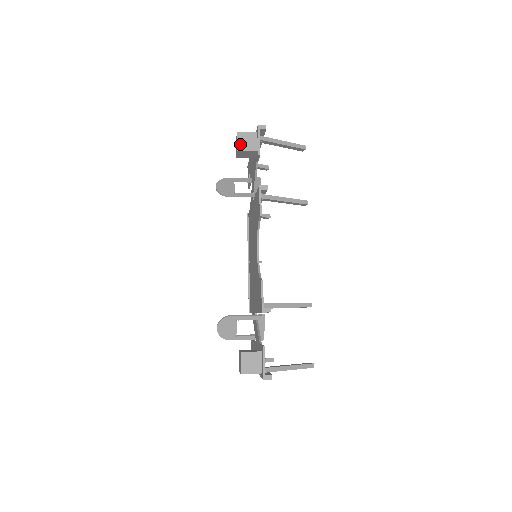
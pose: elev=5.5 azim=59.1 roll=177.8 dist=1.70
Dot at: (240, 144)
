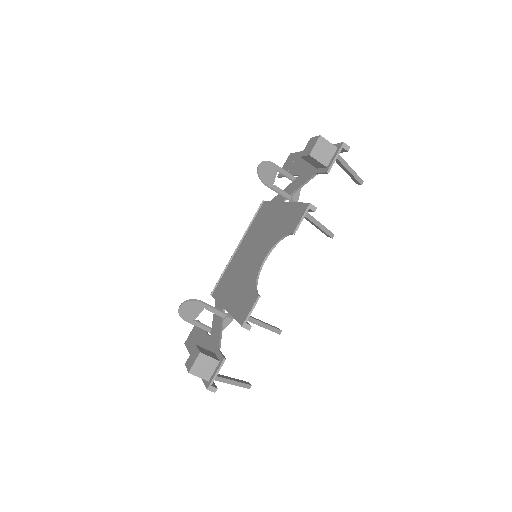
Dot at: (316, 149)
